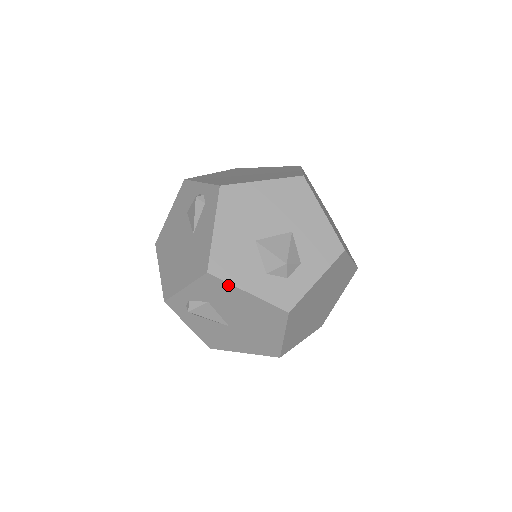
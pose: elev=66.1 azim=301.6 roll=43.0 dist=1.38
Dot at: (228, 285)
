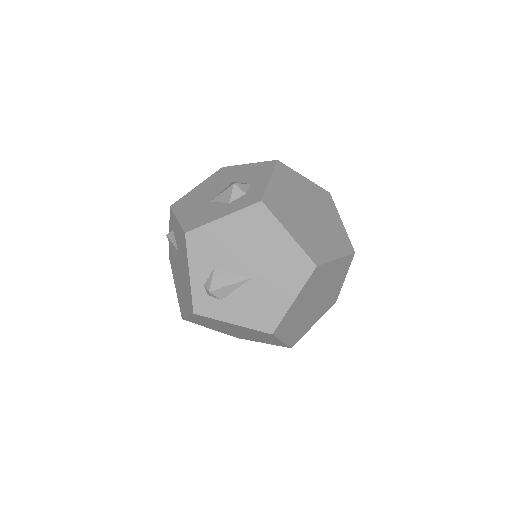
Dot at: (206, 228)
